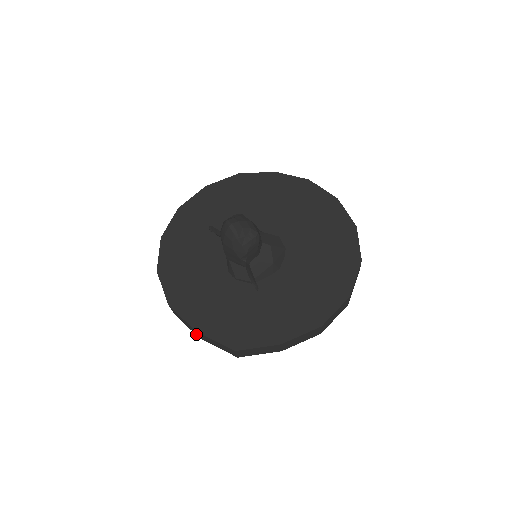
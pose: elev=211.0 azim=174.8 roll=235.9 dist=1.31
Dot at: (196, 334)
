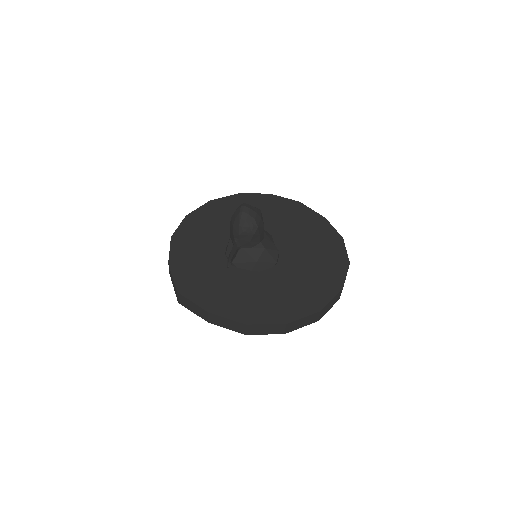
Dot at: occluded
